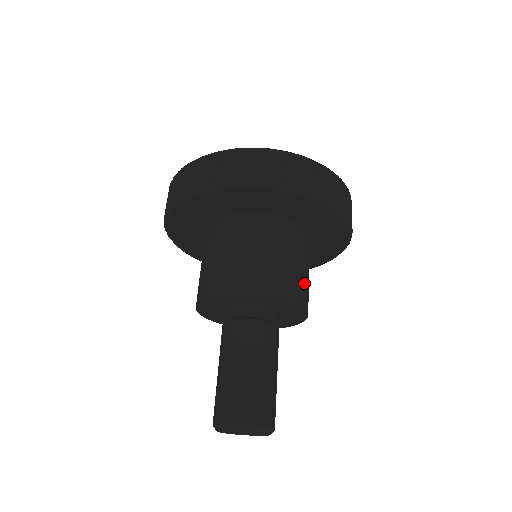
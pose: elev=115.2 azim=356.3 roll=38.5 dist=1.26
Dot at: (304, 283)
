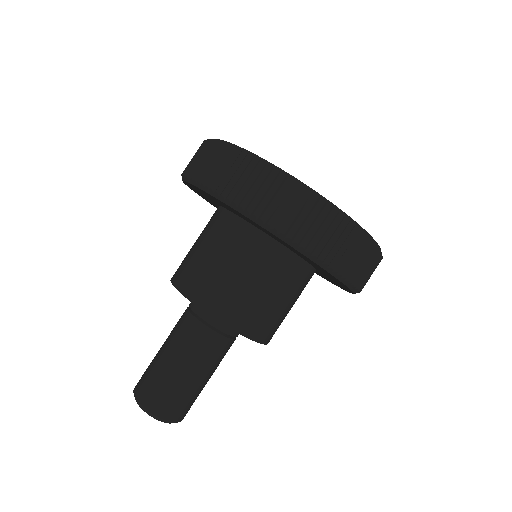
Dot at: (269, 317)
